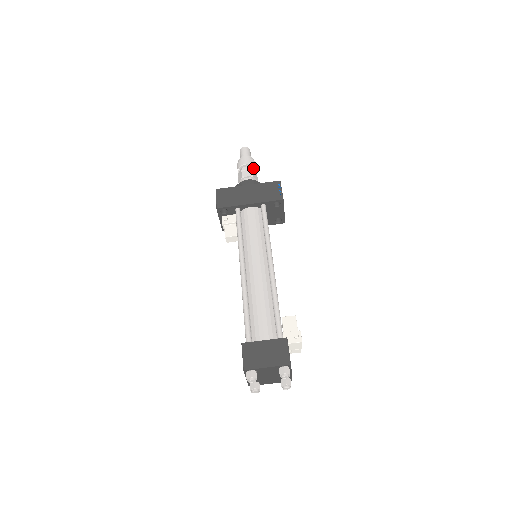
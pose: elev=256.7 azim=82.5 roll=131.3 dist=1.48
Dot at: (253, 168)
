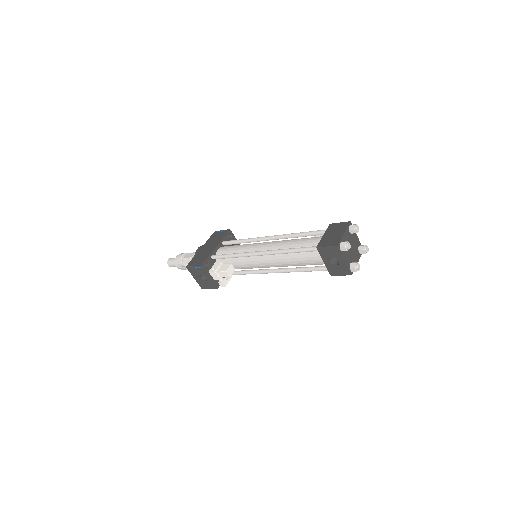
Dot at: occluded
